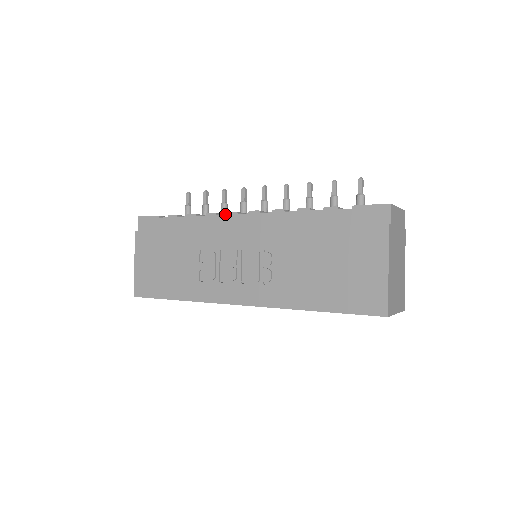
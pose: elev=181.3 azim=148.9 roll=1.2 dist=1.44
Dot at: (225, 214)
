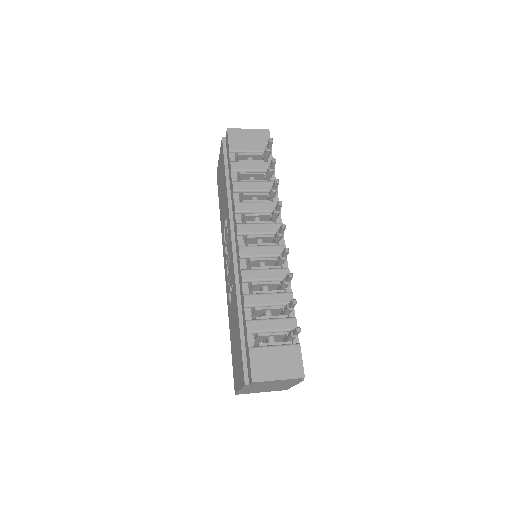
Dot at: (252, 210)
